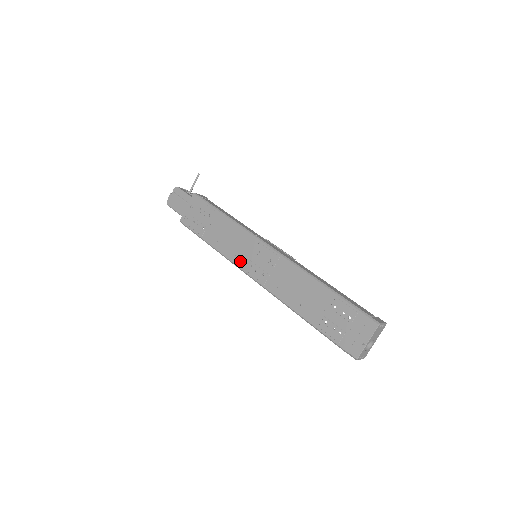
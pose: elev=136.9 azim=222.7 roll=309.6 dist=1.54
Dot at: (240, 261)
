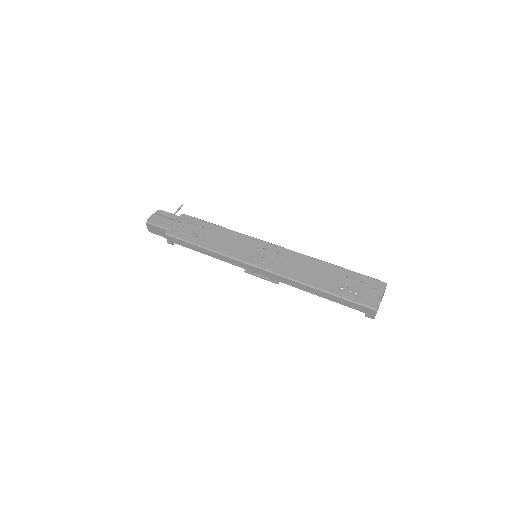
Dot at: (244, 256)
